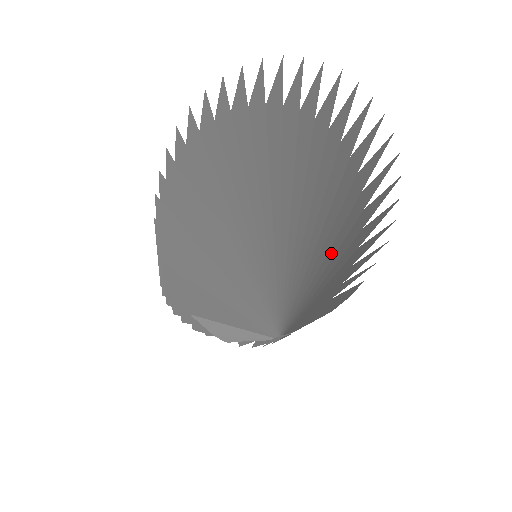
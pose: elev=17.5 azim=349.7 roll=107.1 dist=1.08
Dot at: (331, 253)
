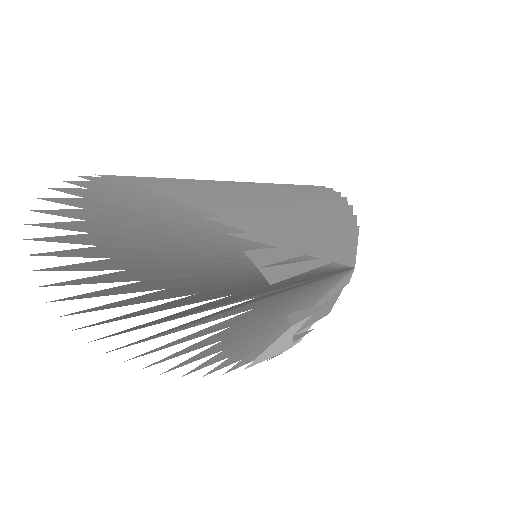
Dot at: occluded
